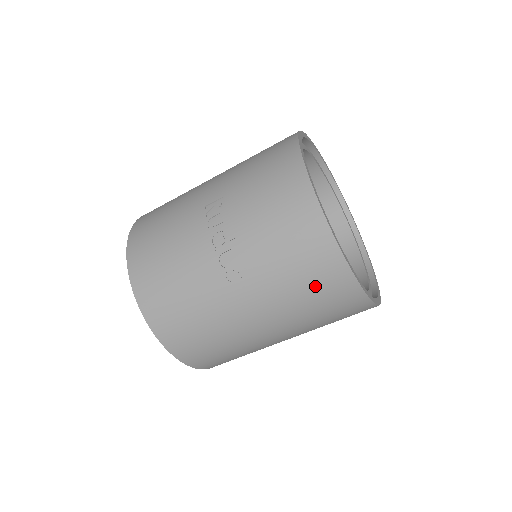
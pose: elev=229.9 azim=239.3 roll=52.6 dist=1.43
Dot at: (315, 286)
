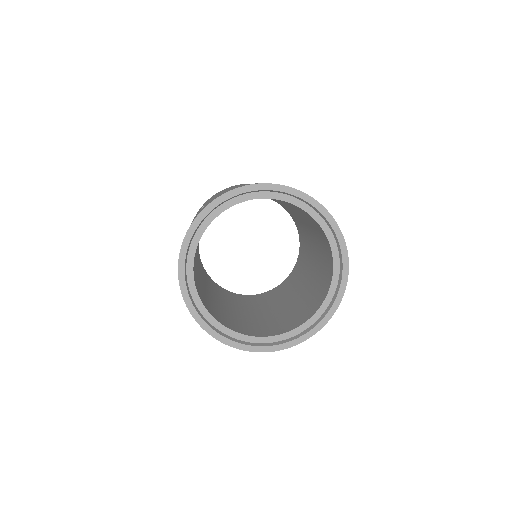
Dot at: occluded
